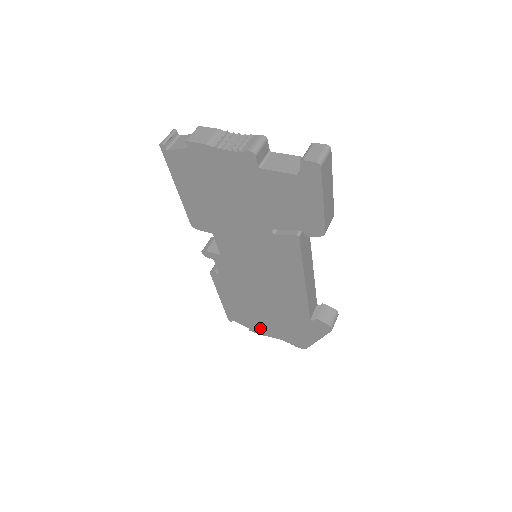
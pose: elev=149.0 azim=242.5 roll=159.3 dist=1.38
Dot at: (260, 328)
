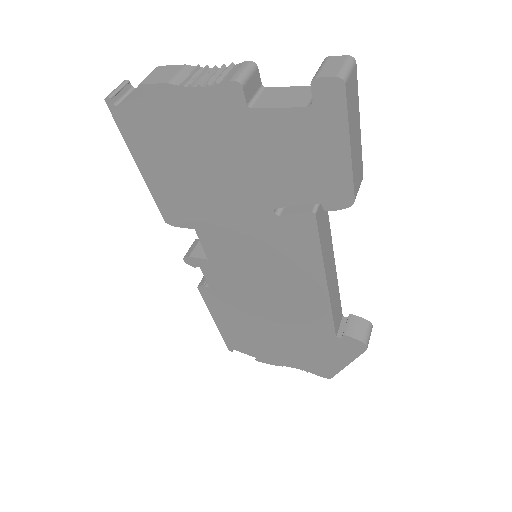
Dot at: (269, 356)
